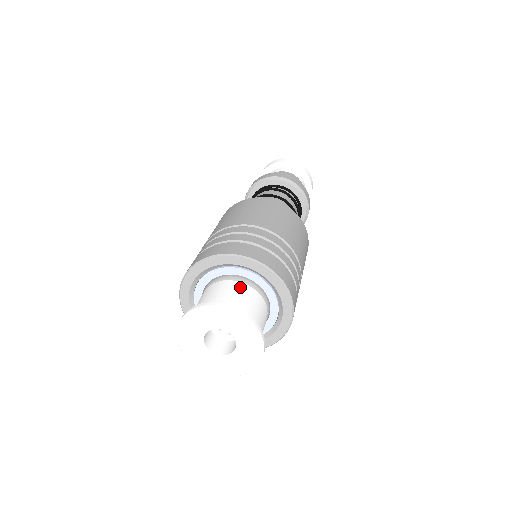
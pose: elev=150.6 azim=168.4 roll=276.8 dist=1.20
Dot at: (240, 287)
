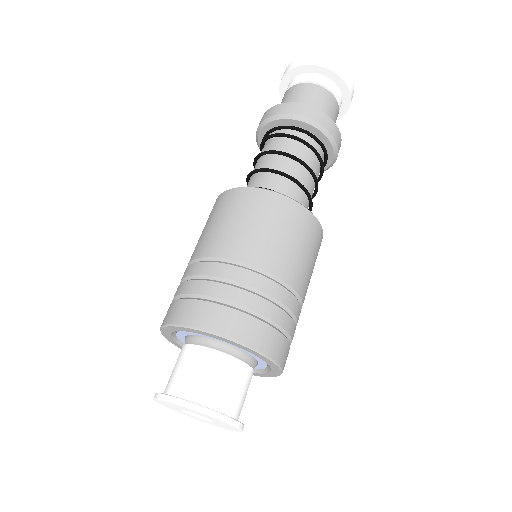
Dot at: (221, 362)
